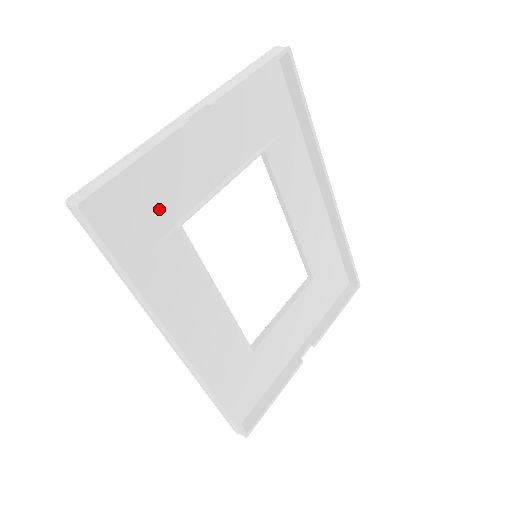
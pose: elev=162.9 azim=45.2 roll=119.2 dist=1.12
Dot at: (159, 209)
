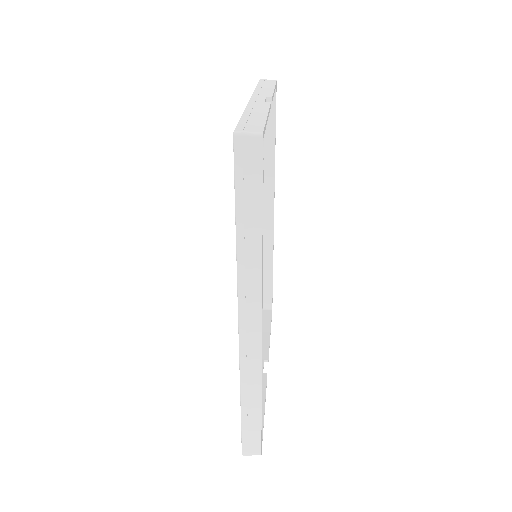
Dot at: occluded
